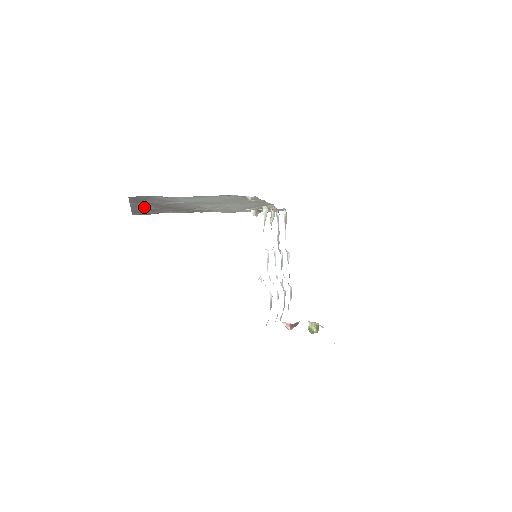
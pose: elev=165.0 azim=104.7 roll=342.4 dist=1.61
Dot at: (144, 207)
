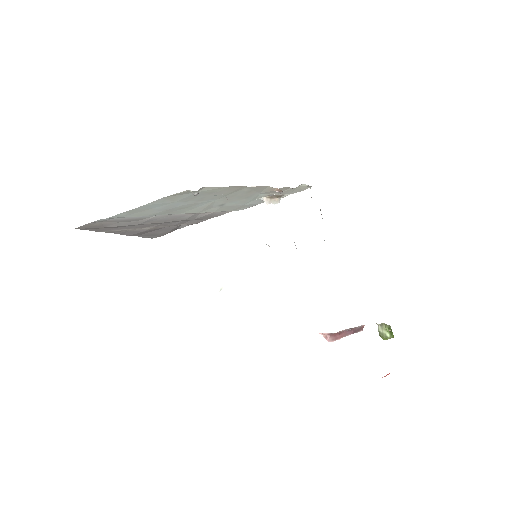
Dot at: (134, 230)
